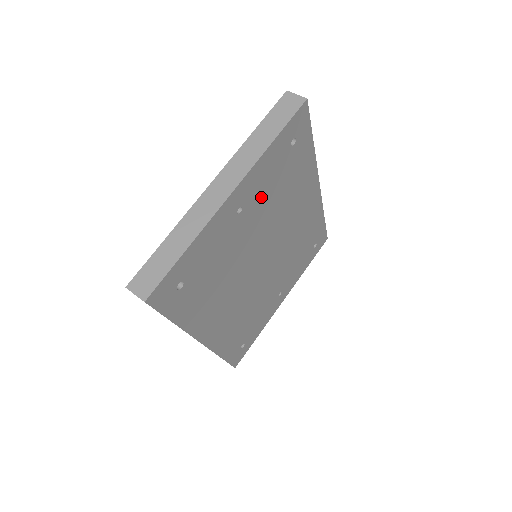
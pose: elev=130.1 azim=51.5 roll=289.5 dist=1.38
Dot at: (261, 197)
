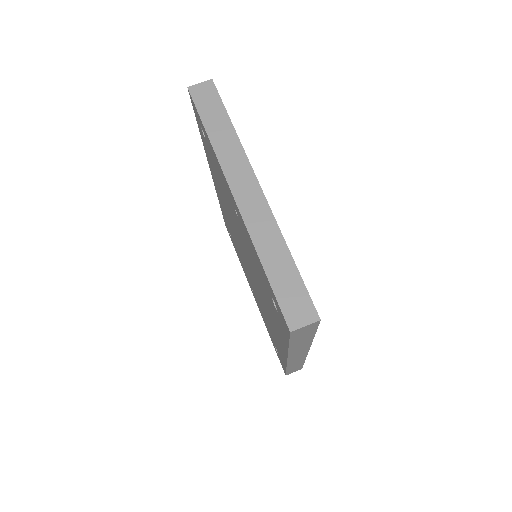
Dot at: occluded
